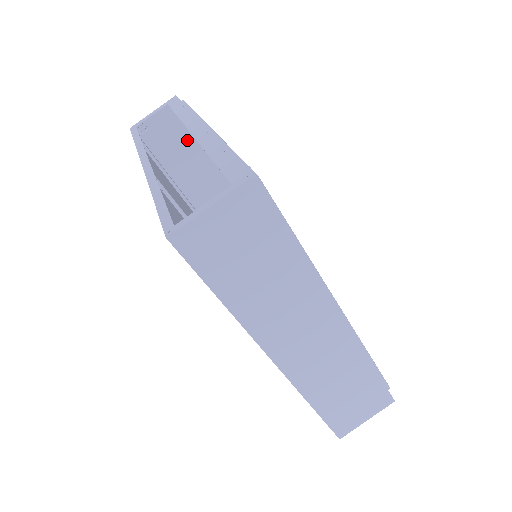
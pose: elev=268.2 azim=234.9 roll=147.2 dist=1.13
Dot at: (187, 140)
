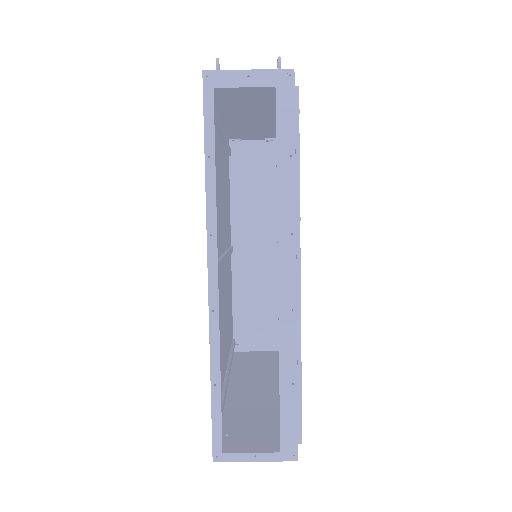
Dot at: (266, 89)
